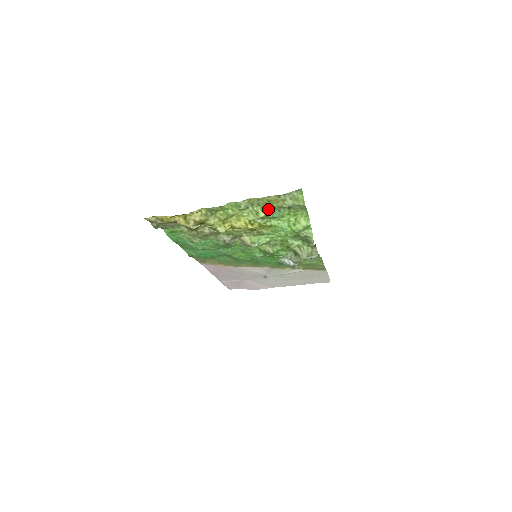
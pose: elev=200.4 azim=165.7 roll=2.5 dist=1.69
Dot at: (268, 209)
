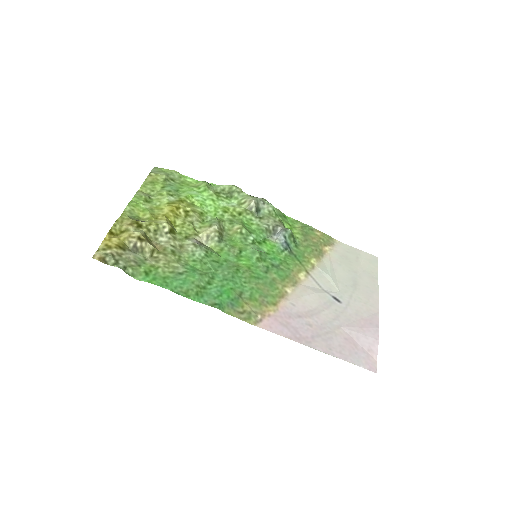
Dot at: (162, 189)
